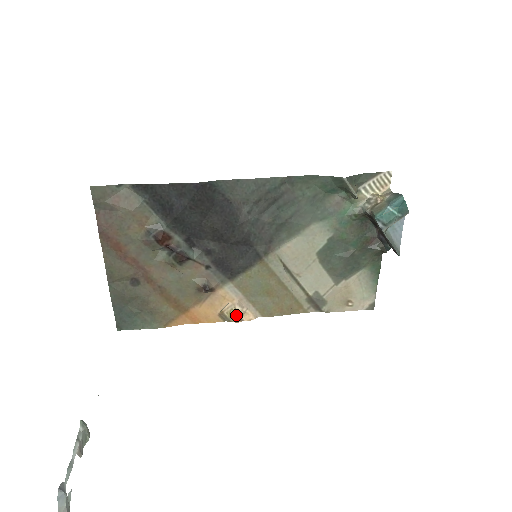
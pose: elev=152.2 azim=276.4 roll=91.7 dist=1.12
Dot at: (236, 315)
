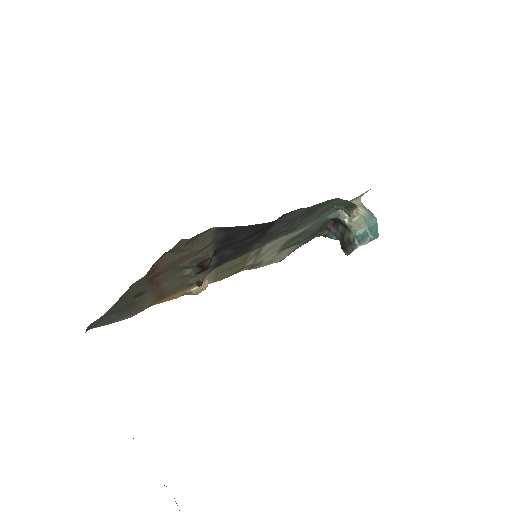
Dot at: occluded
